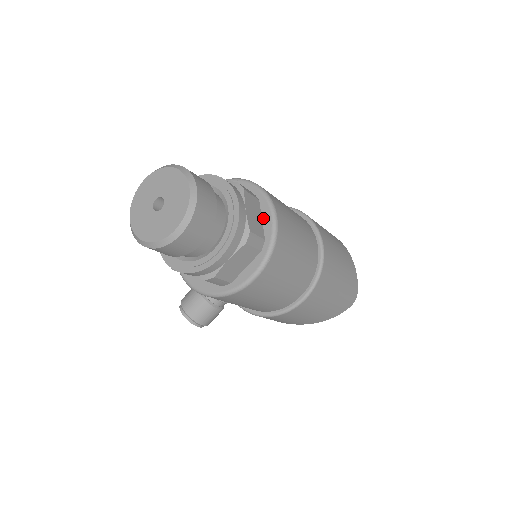
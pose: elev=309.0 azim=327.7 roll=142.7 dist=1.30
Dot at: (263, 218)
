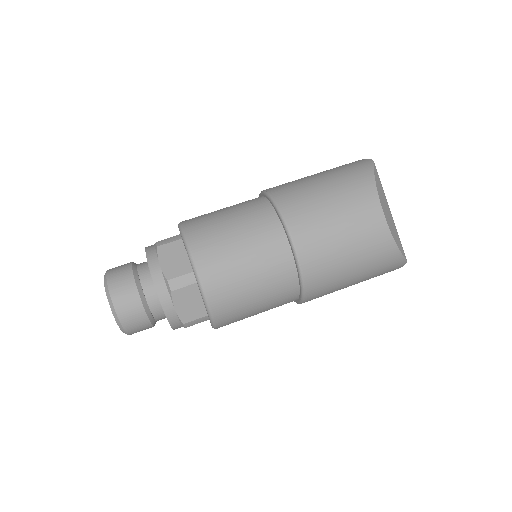
Dot at: (202, 299)
